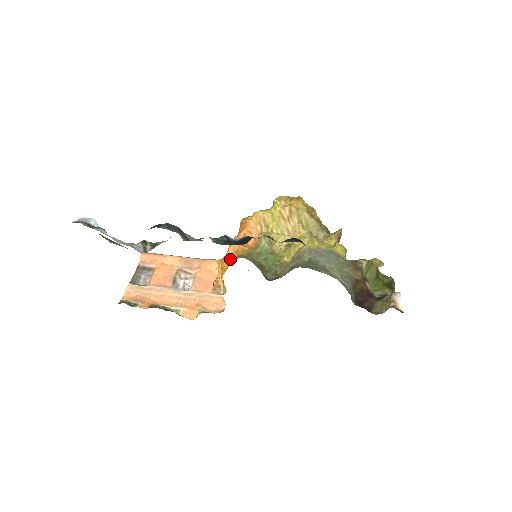
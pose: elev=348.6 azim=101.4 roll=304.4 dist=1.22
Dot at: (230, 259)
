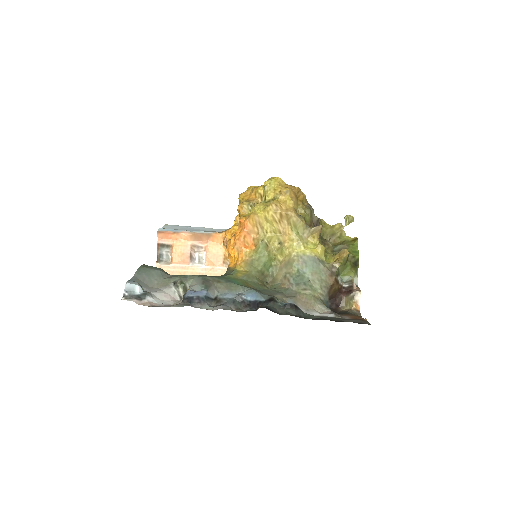
Dot at: (236, 257)
